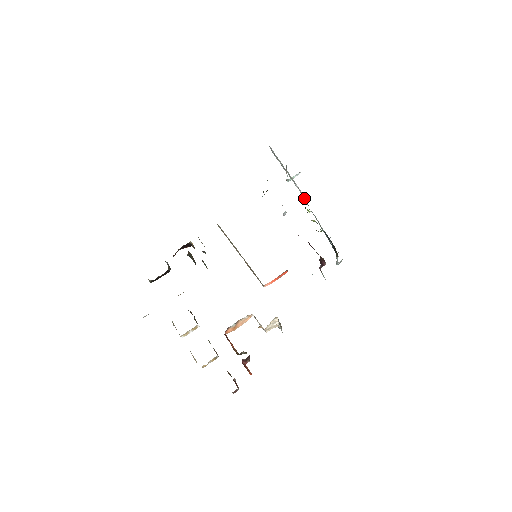
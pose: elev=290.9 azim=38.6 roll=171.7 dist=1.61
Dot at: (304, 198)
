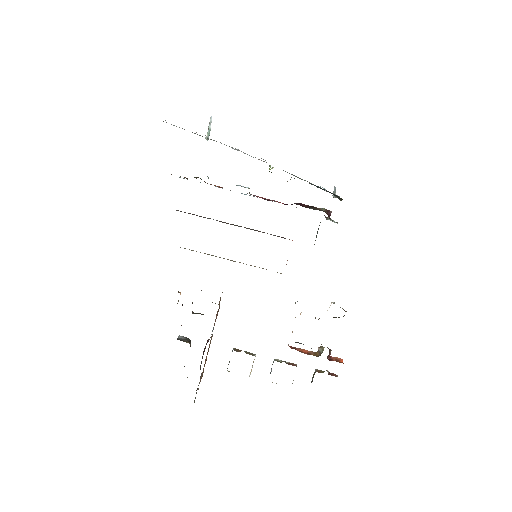
Dot at: occluded
